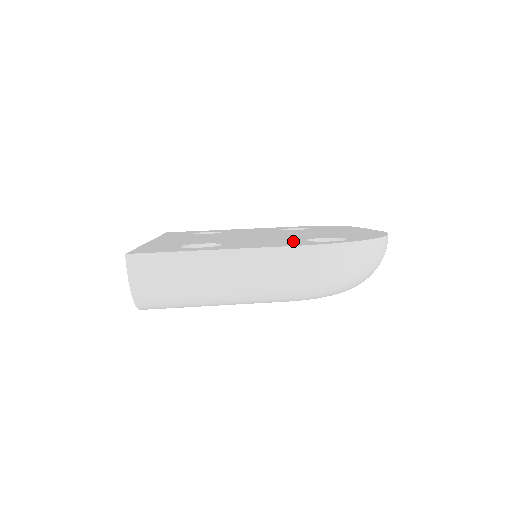
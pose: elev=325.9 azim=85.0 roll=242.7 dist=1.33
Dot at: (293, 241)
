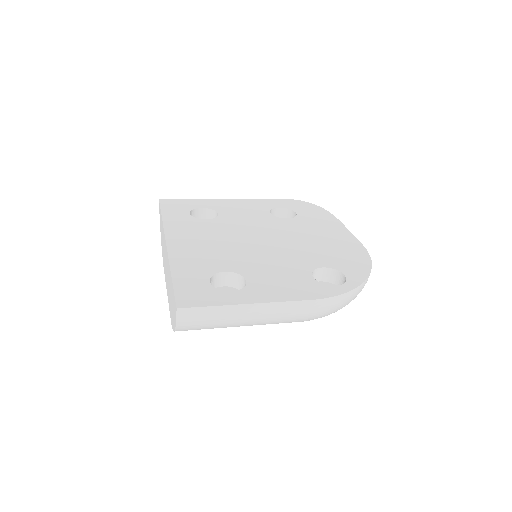
Dot at: (303, 279)
